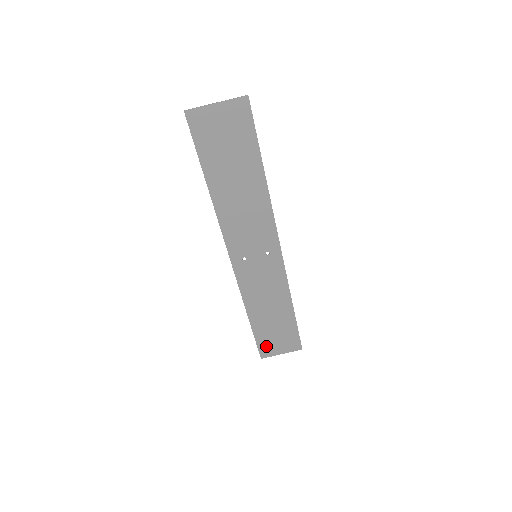
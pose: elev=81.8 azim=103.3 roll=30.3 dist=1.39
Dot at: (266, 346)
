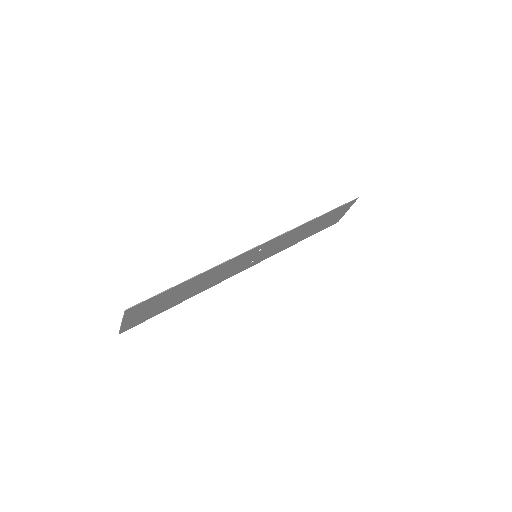
Dot at: (331, 223)
